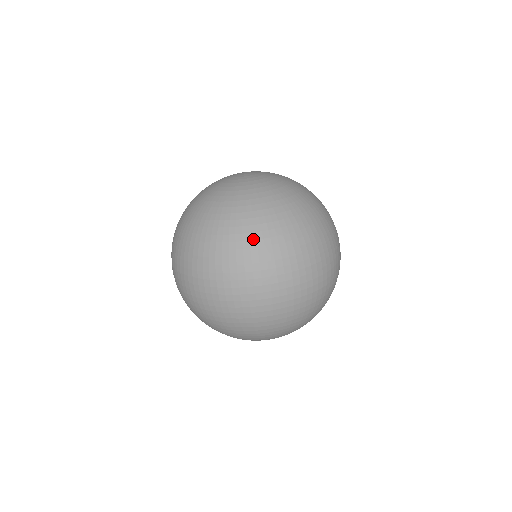
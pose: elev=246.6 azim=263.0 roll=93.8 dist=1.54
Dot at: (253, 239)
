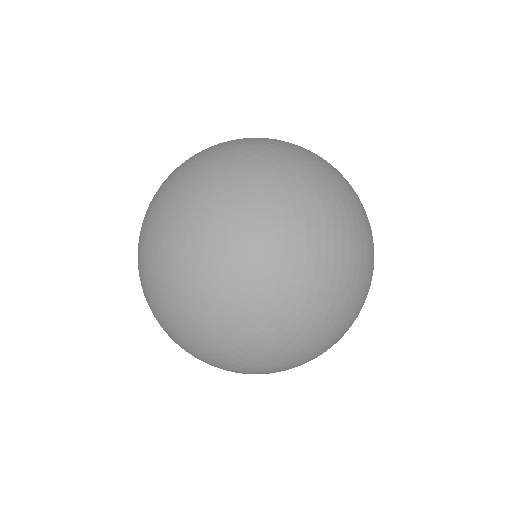
Dot at: (243, 360)
